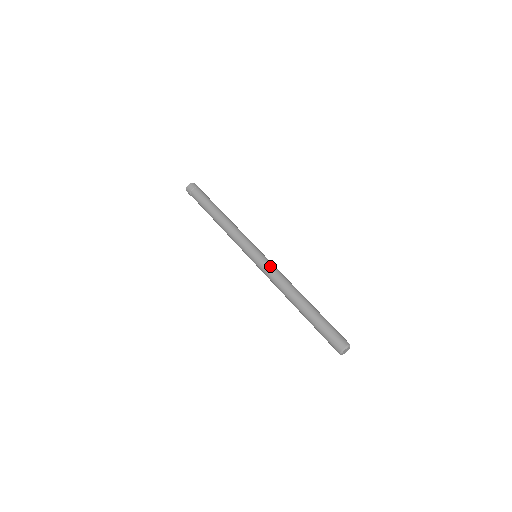
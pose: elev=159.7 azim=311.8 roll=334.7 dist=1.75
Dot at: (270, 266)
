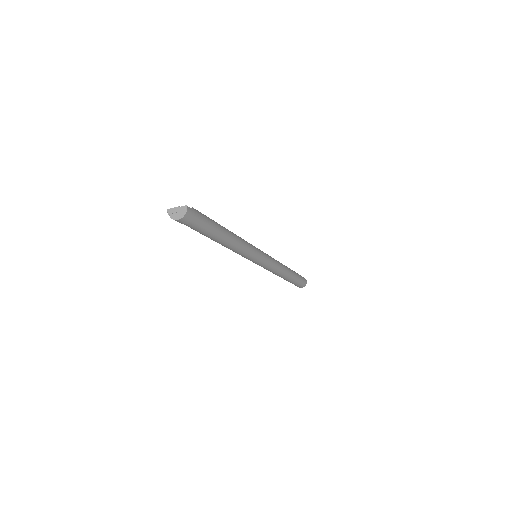
Dot at: (272, 264)
